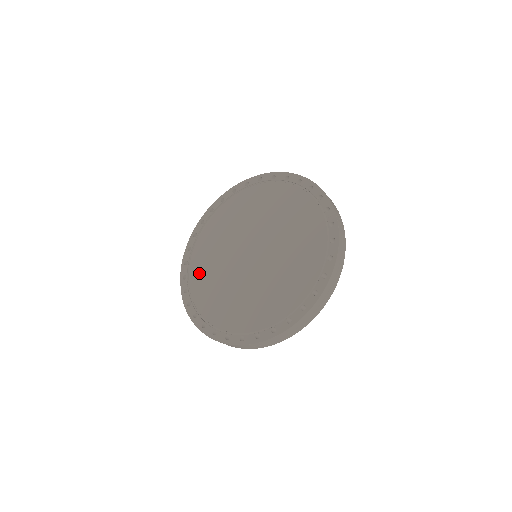
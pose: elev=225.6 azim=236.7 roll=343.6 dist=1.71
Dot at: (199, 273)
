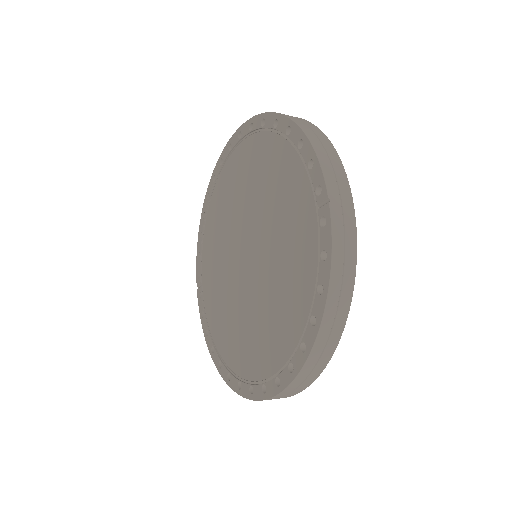
Dot at: (208, 273)
